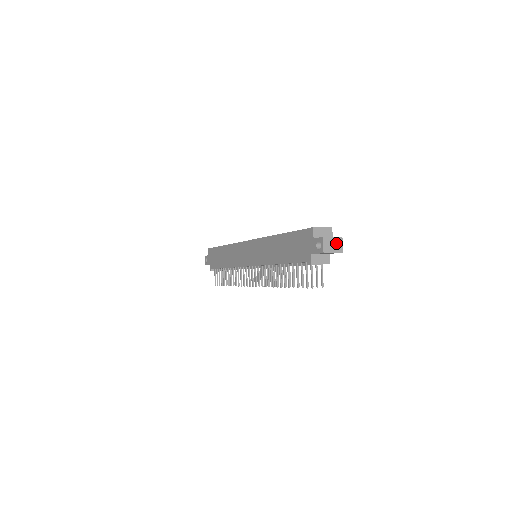
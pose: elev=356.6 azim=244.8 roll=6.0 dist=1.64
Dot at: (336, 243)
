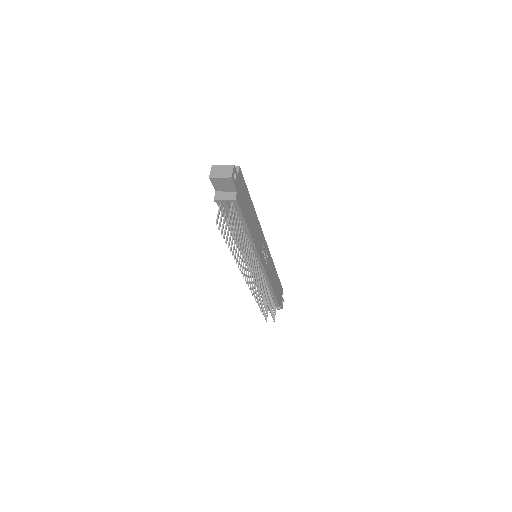
Dot at: (226, 170)
